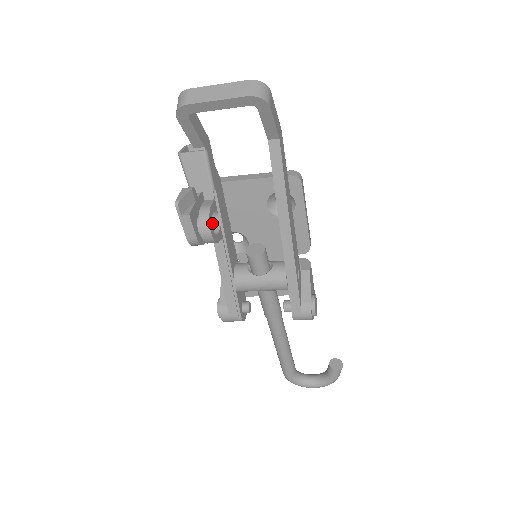
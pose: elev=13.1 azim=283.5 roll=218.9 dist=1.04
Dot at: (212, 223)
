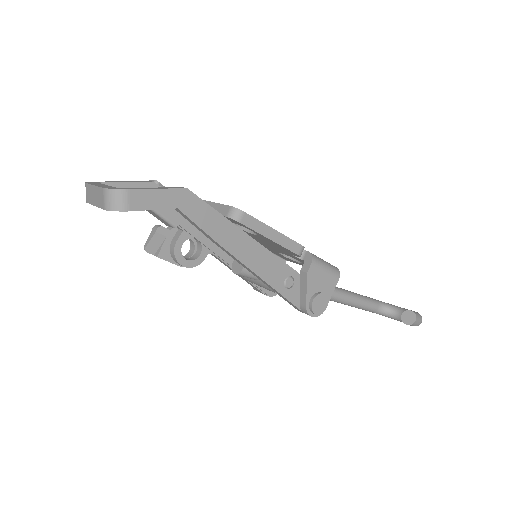
Dot at: (197, 242)
